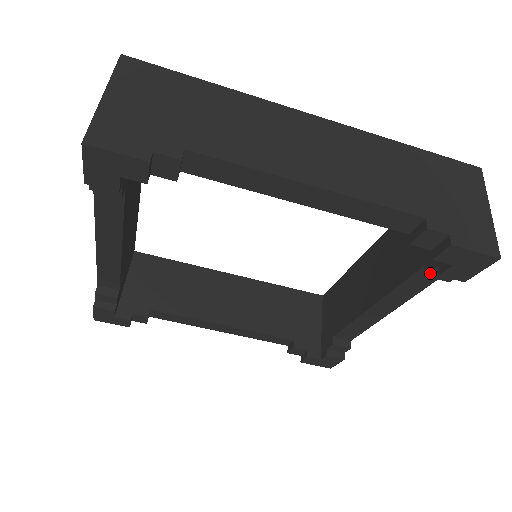
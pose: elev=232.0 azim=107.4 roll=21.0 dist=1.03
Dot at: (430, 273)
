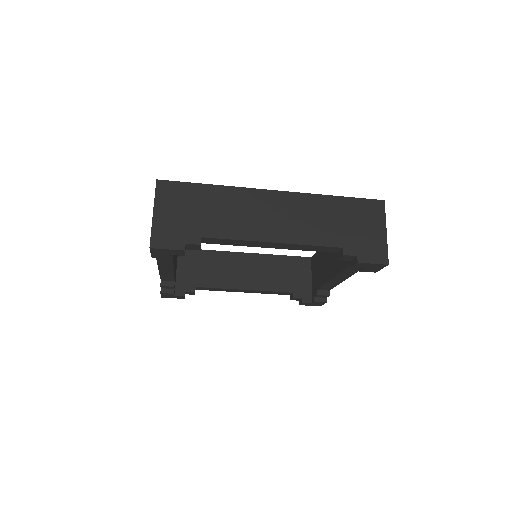
Dot at: (357, 268)
